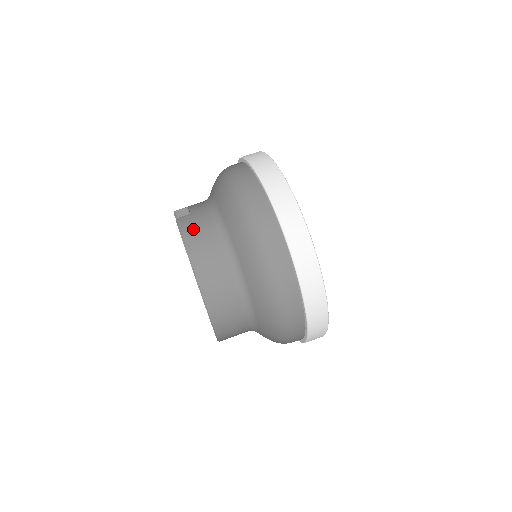
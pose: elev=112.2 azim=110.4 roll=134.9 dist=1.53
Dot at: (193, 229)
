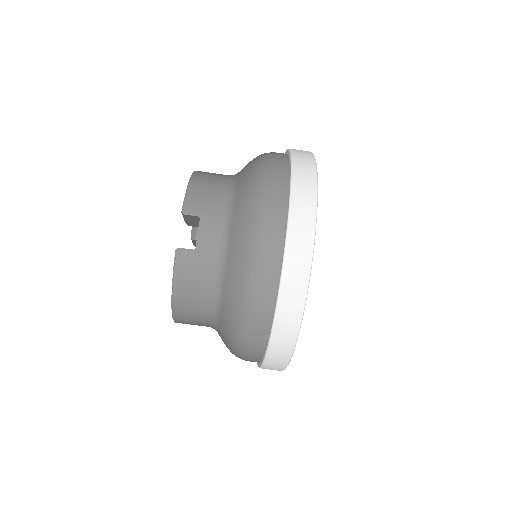
Dot at: (188, 278)
